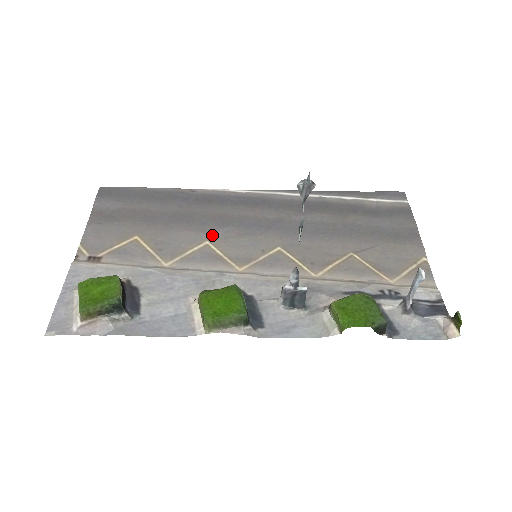
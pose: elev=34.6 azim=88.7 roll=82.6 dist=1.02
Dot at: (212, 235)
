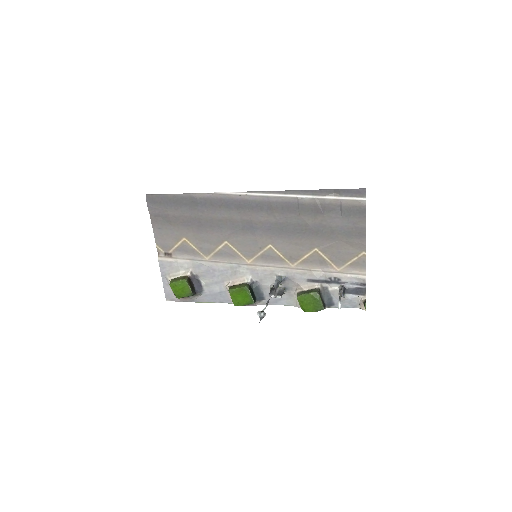
Dot at: (228, 237)
